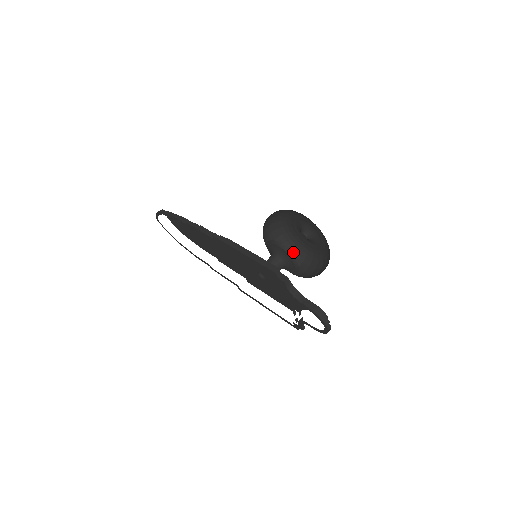
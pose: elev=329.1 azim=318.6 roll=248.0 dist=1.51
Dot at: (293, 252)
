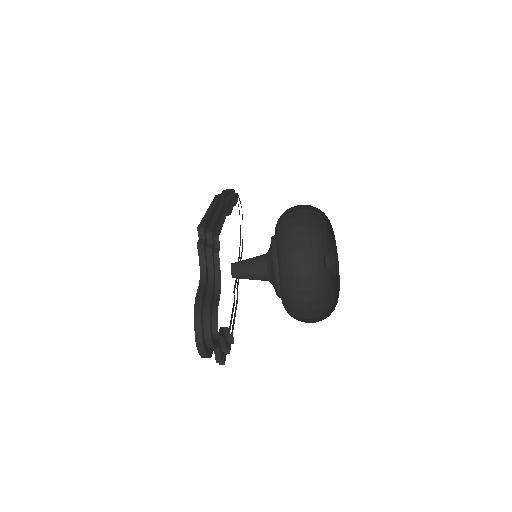
Dot at: (318, 292)
